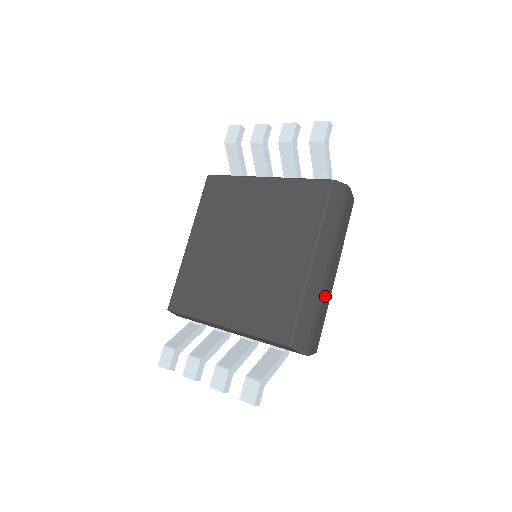
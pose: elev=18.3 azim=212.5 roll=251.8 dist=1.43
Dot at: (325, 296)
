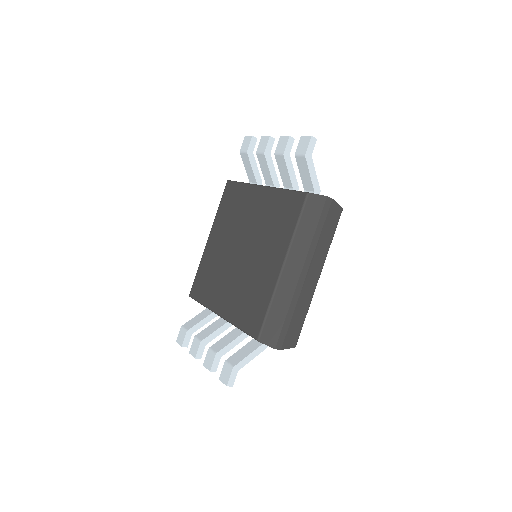
Dot at: (302, 298)
